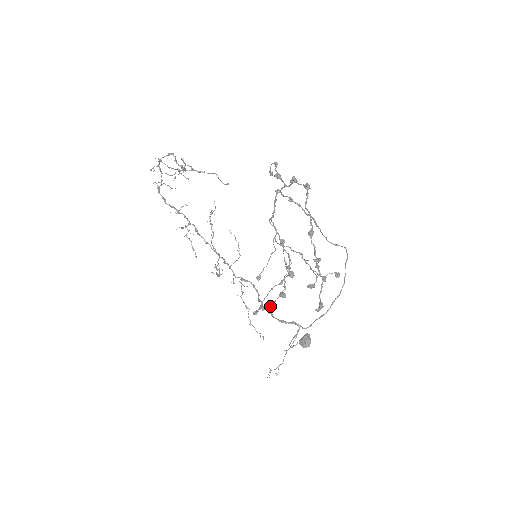
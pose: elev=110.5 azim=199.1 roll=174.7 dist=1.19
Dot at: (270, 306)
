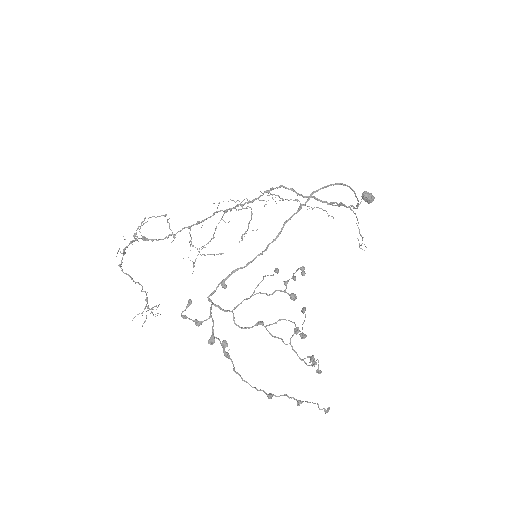
Dot at: (305, 317)
